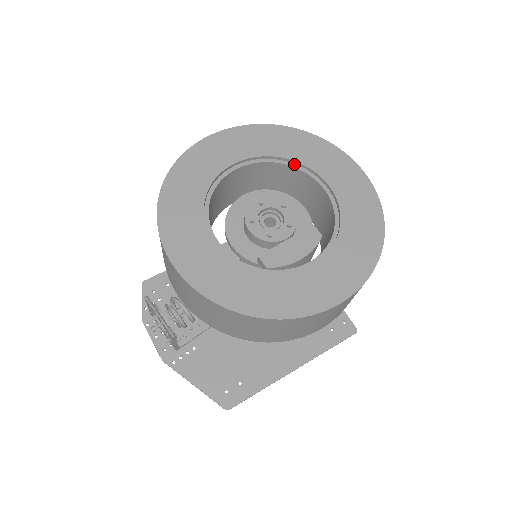
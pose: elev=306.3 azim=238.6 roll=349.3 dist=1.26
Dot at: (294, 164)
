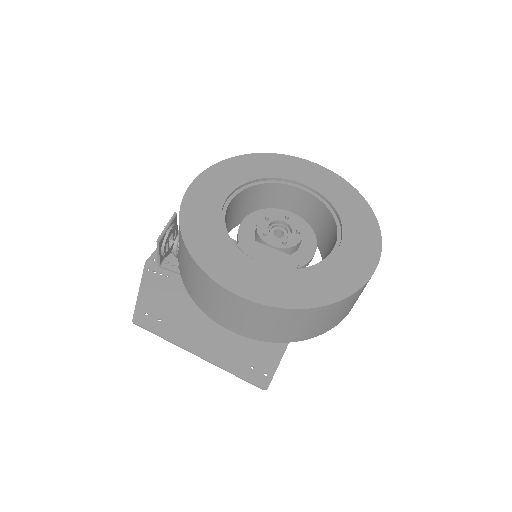
Dot at: (337, 218)
